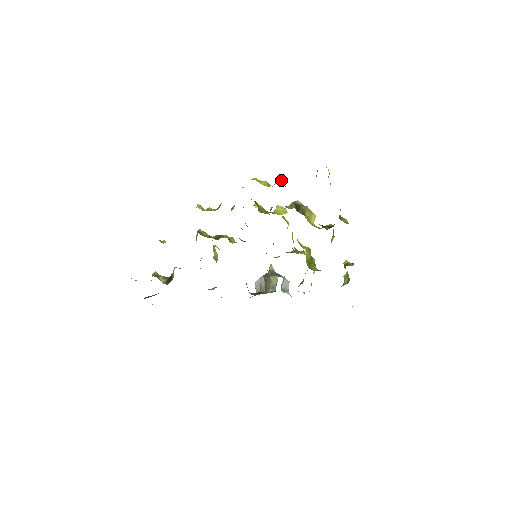
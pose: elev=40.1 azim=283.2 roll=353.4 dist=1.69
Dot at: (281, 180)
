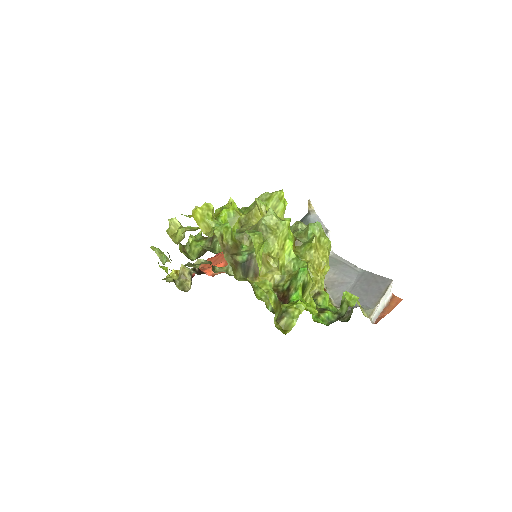
Dot at: occluded
